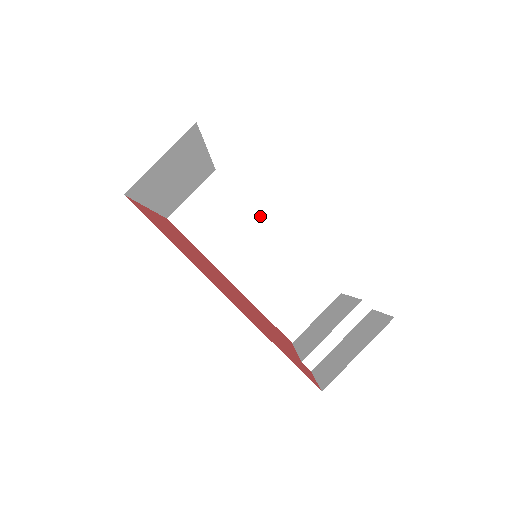
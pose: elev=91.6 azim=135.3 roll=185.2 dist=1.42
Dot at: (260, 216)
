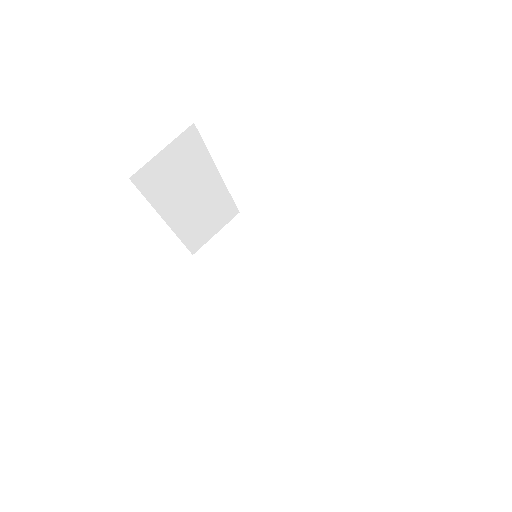
Dot at: (278, 249)
